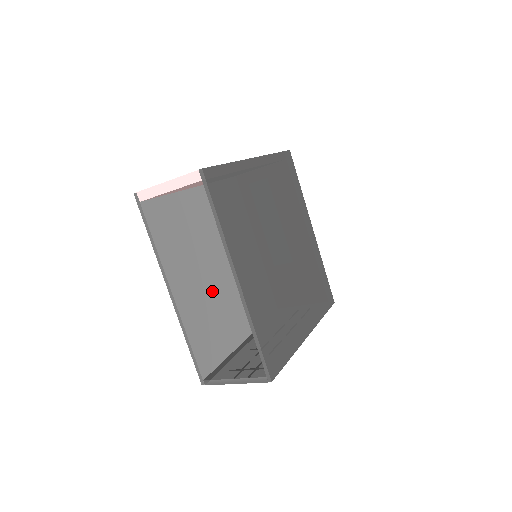
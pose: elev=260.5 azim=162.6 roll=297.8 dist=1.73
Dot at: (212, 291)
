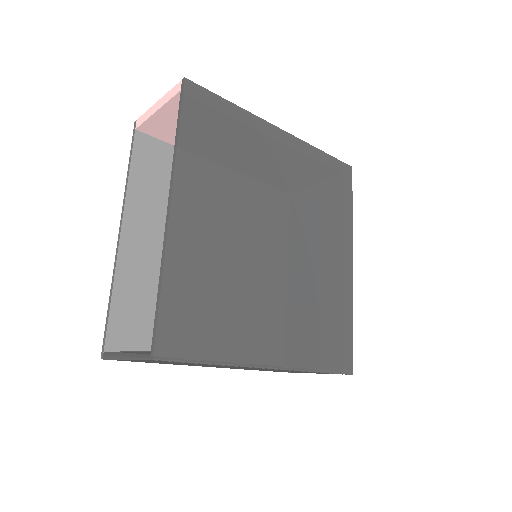
Dot at: occluded
